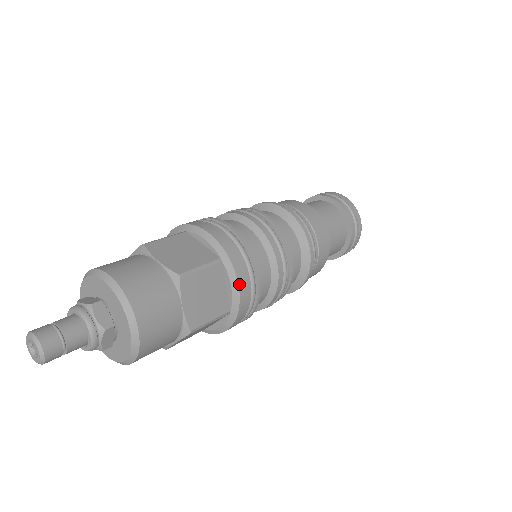
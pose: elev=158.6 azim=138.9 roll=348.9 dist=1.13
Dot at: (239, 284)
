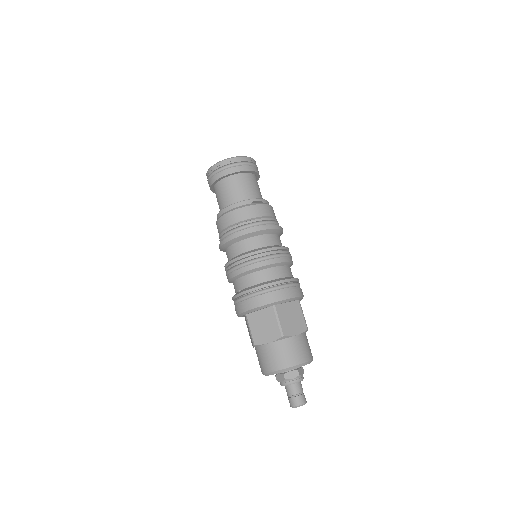
Dot at: (290, 298)
